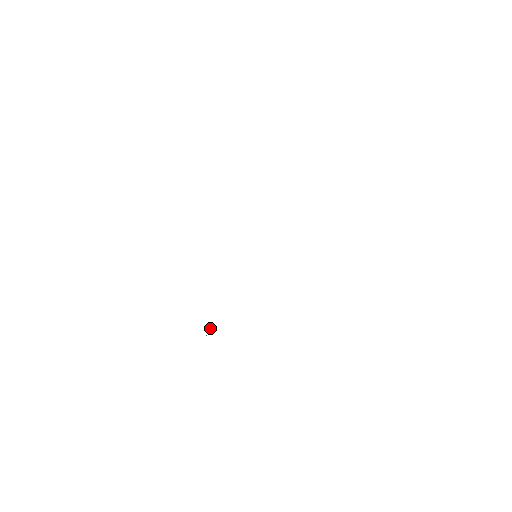
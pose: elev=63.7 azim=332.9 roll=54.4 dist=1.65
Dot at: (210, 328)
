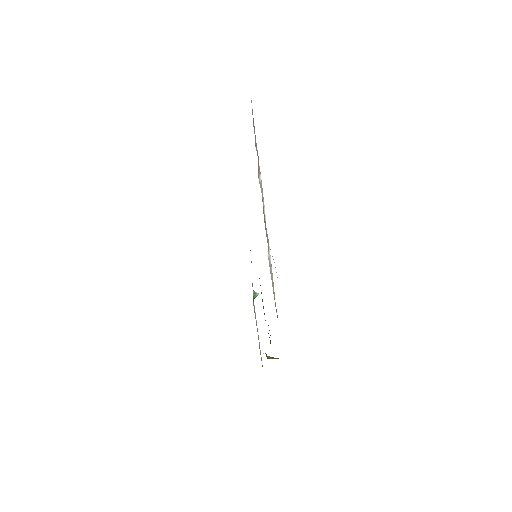
Dot at: (256, 295)
